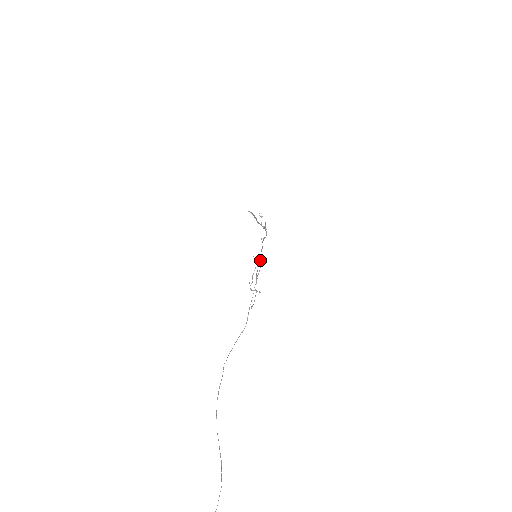
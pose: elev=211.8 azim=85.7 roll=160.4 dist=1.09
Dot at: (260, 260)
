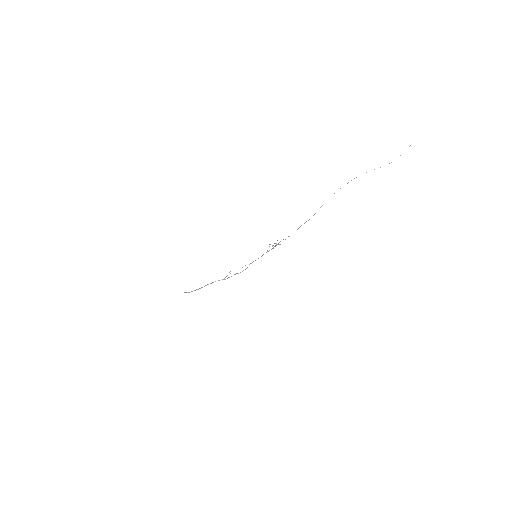
Dot at: occluded
